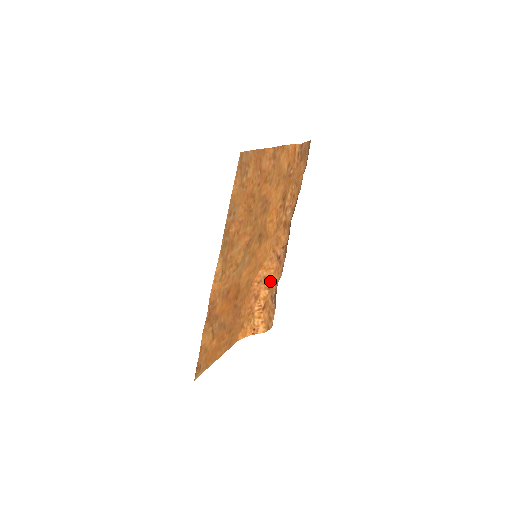
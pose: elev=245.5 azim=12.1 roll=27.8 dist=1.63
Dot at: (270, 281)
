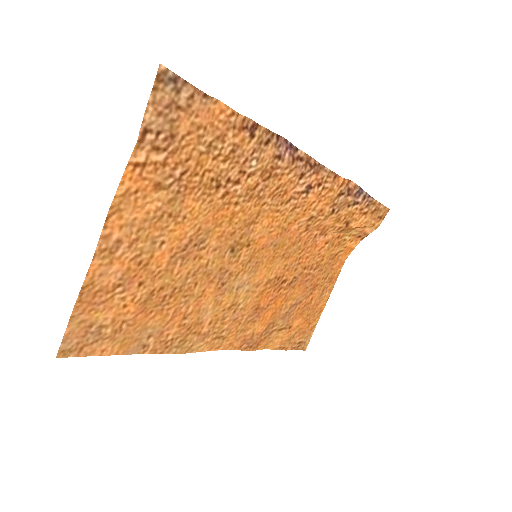
Dot at: (324, 209)
